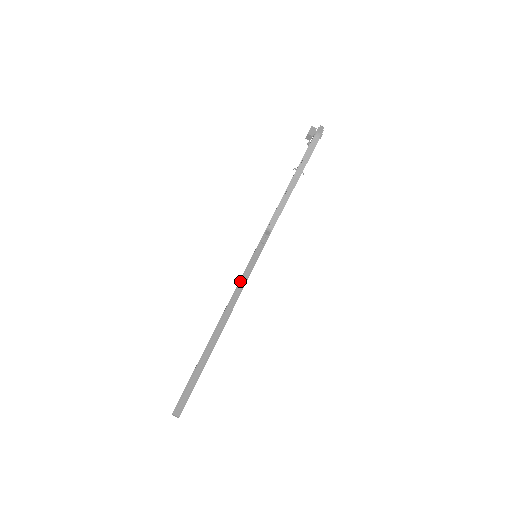
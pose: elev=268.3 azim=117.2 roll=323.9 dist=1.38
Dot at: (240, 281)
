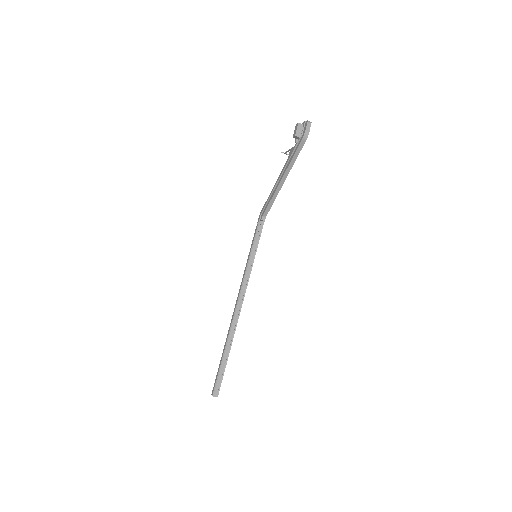
Dot at: (245, 276)
